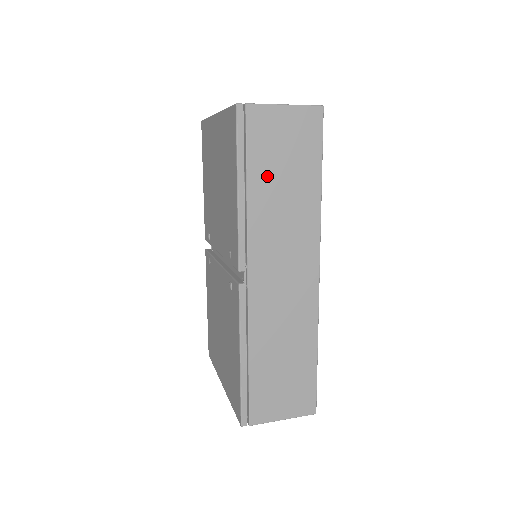
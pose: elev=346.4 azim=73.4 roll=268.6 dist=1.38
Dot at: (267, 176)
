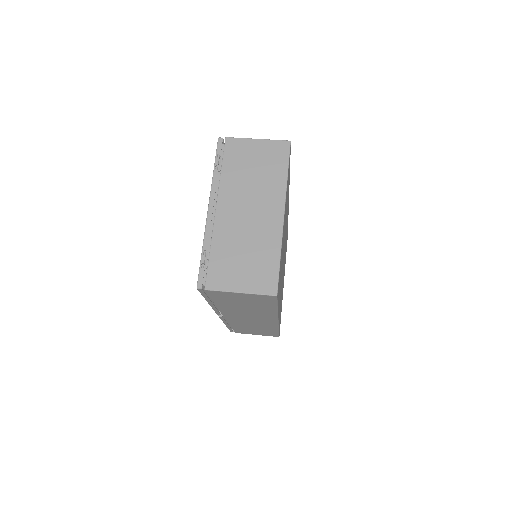
Dot at: (230, 304)
